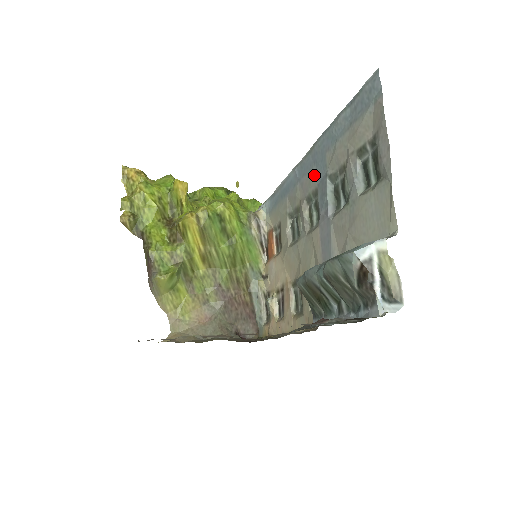
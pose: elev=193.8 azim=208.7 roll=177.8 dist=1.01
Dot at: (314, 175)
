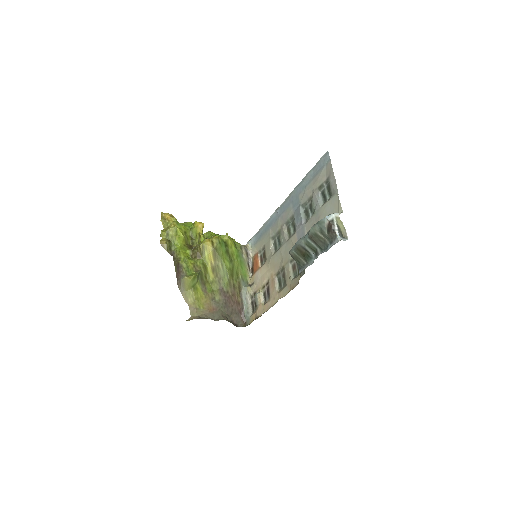
Dot at: (291, 208)
